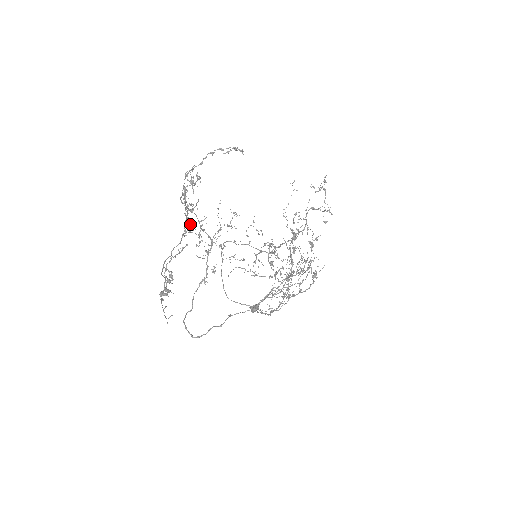
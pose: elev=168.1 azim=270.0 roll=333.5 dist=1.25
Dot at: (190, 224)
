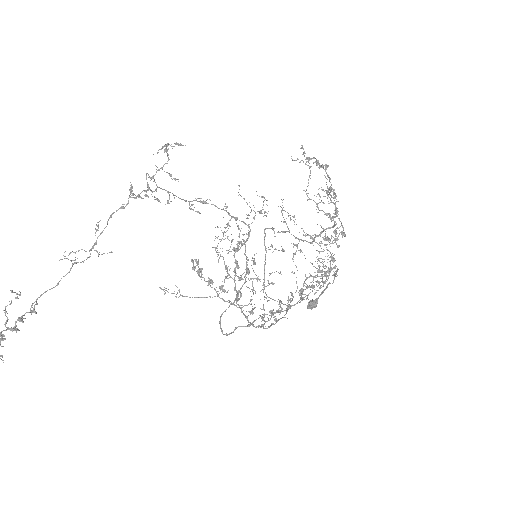
Dot at: (65, 256)
